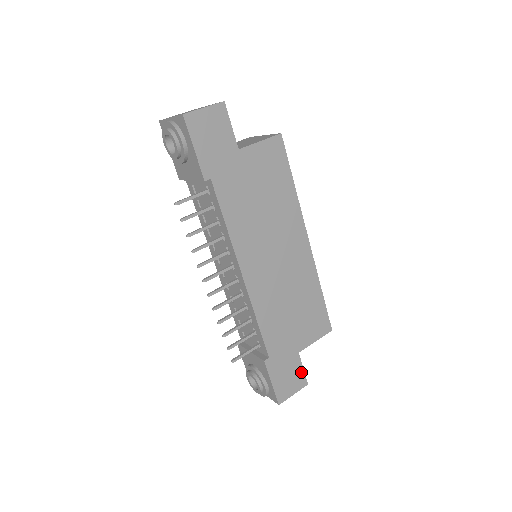
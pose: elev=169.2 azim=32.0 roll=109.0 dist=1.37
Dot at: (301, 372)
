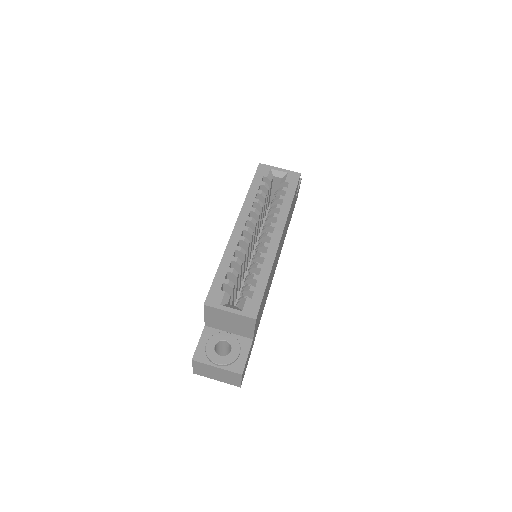
Dot at: (298, 189)
